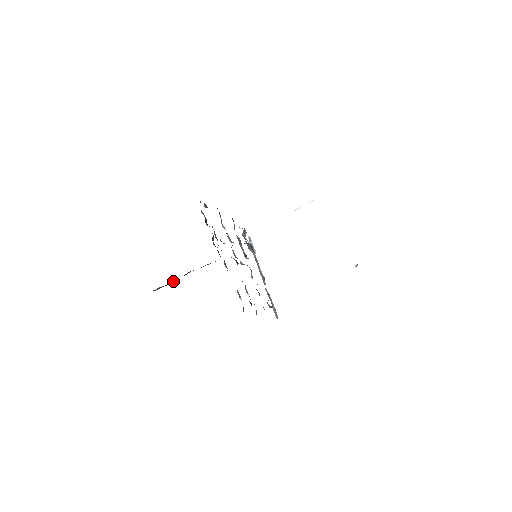
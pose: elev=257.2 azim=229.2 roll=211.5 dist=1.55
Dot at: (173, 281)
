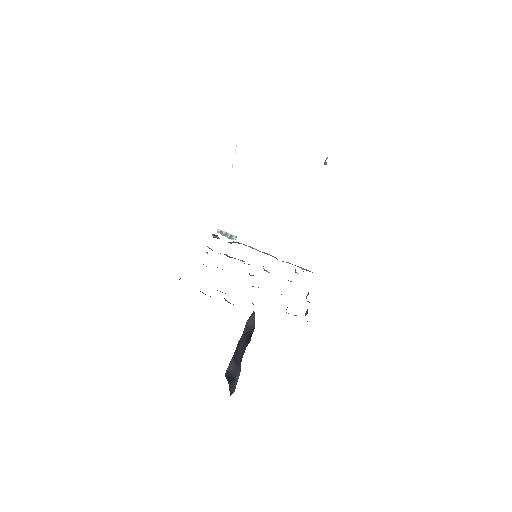
Dot at: (232, 361)
